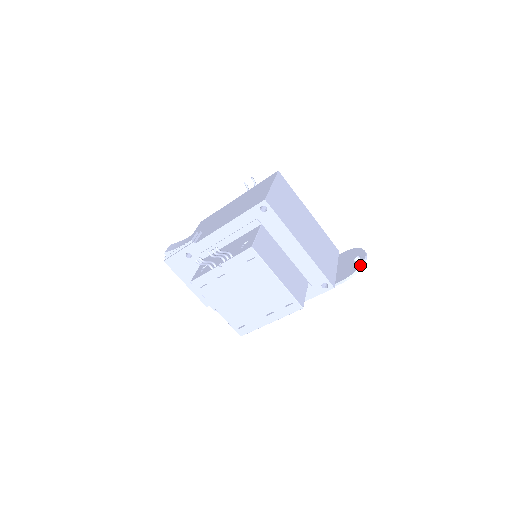
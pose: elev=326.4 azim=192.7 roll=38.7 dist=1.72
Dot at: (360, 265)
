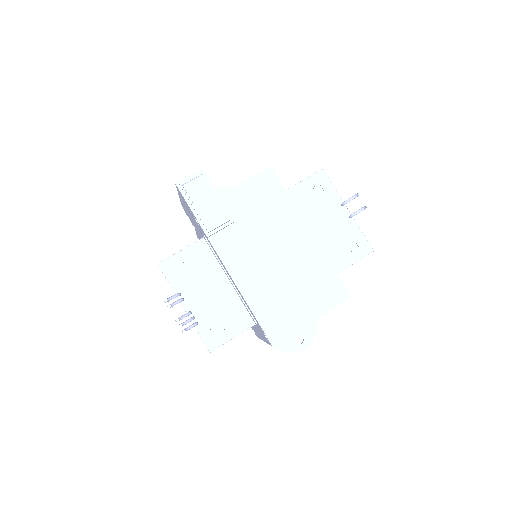
Dot at: (288, 352)
